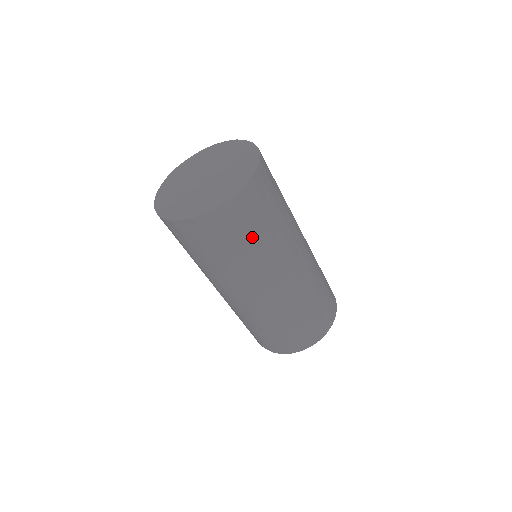
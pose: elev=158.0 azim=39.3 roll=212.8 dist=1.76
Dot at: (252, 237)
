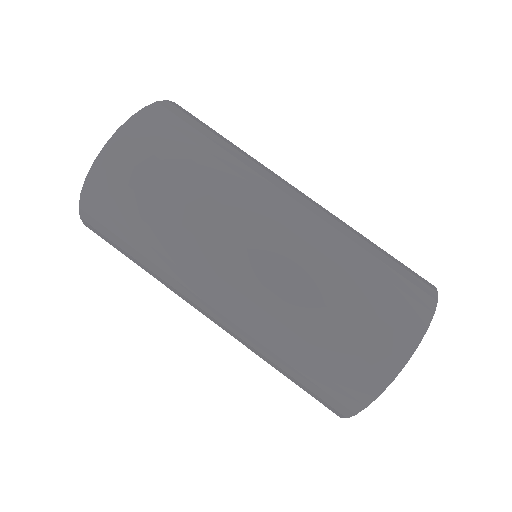
Dot at: (161, 191)
